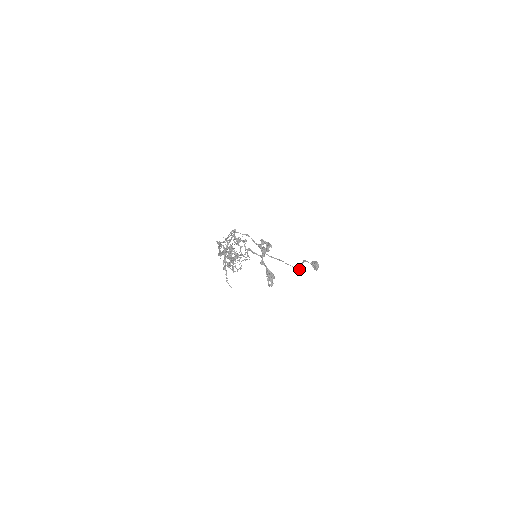
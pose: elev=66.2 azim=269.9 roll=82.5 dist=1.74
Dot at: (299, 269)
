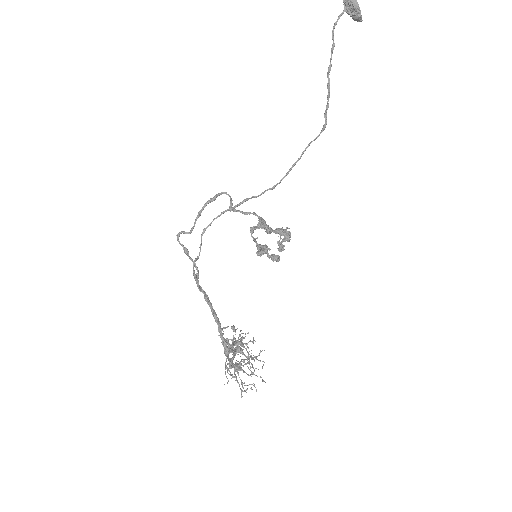
Dot at: (324, 129)
